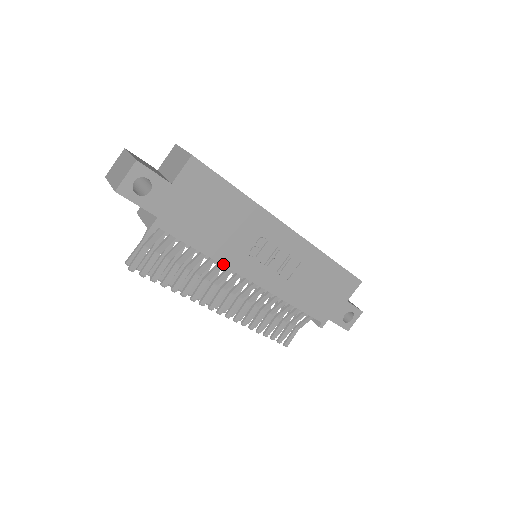
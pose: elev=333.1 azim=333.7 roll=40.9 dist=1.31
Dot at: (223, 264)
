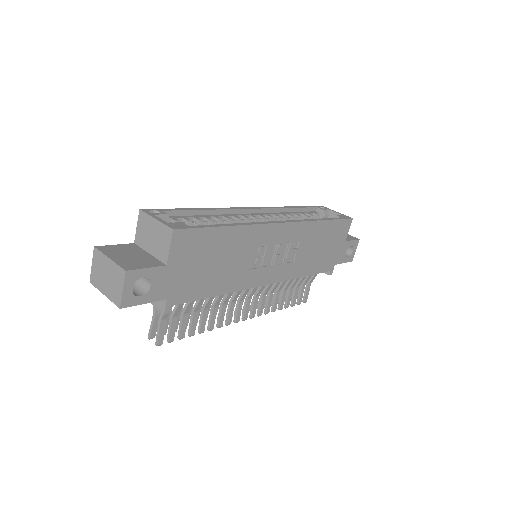
Dot at: (237, 290)
